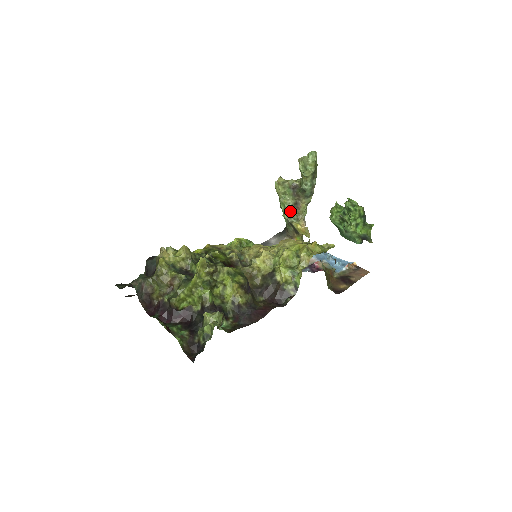
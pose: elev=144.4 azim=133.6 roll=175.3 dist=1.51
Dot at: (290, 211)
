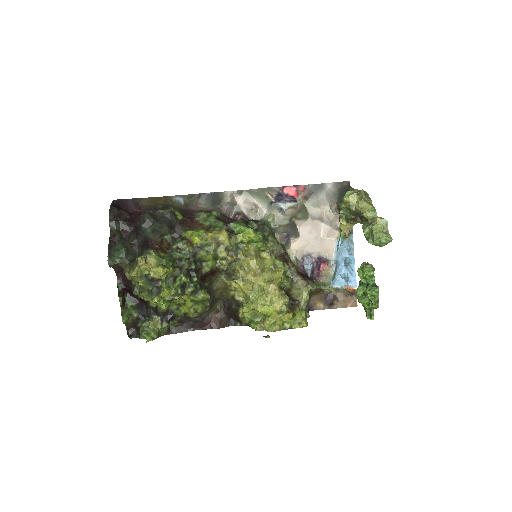
Dot at: occluded
